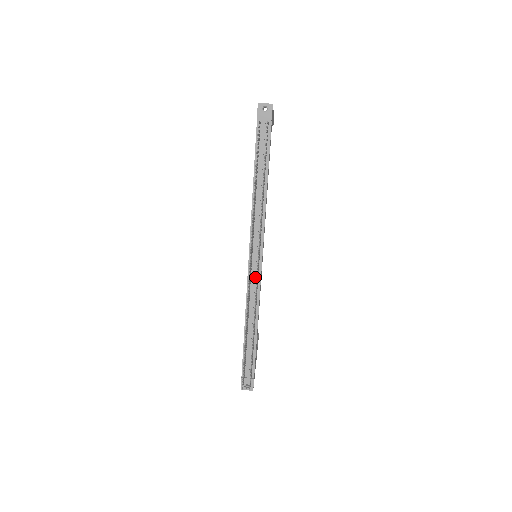
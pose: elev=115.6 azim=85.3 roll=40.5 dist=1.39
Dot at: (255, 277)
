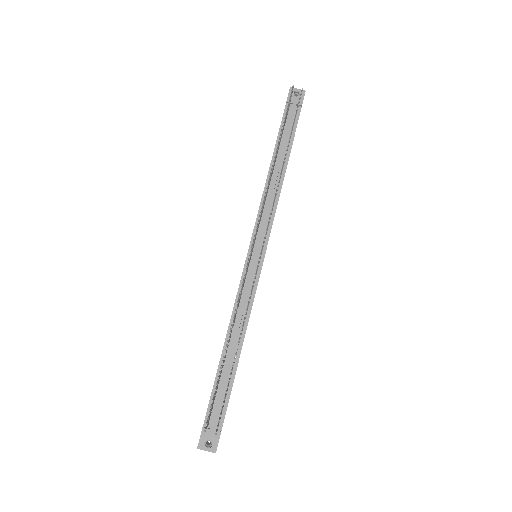
Dot at: (252, 277)
